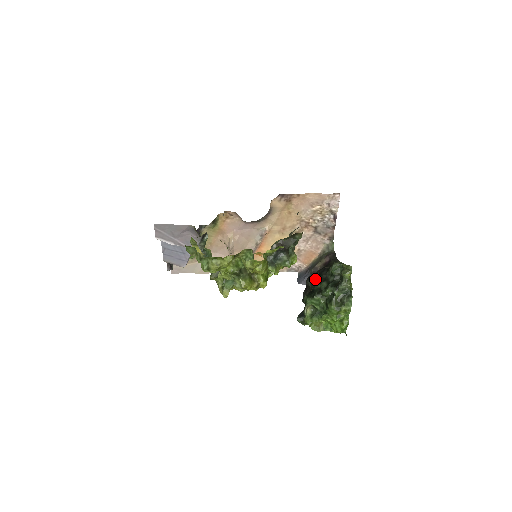
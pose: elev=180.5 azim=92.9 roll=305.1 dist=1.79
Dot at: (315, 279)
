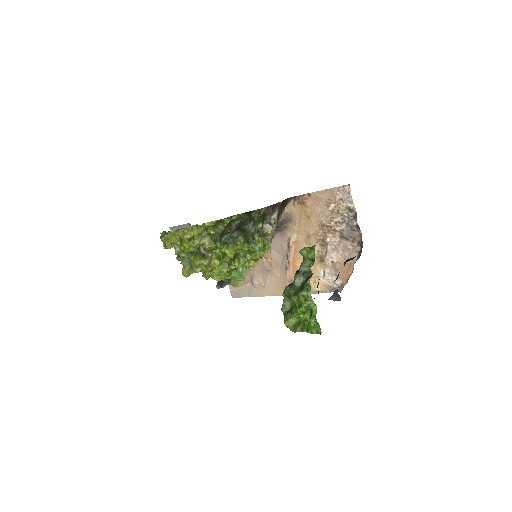
Dot at: occluded
